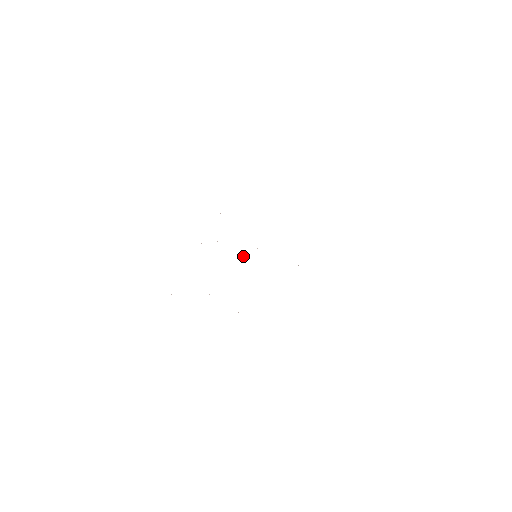
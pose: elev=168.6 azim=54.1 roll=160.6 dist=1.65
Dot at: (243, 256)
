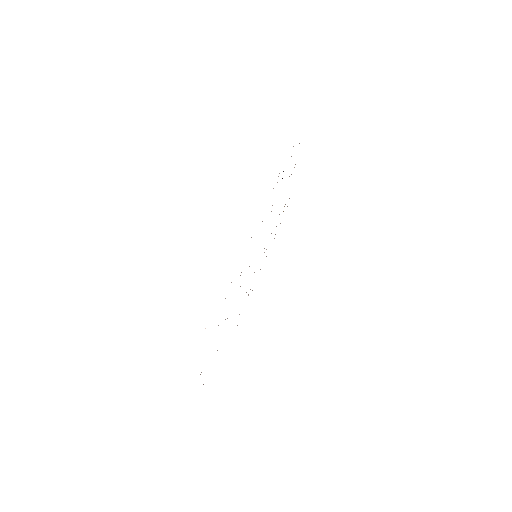
Dot at: occluded
